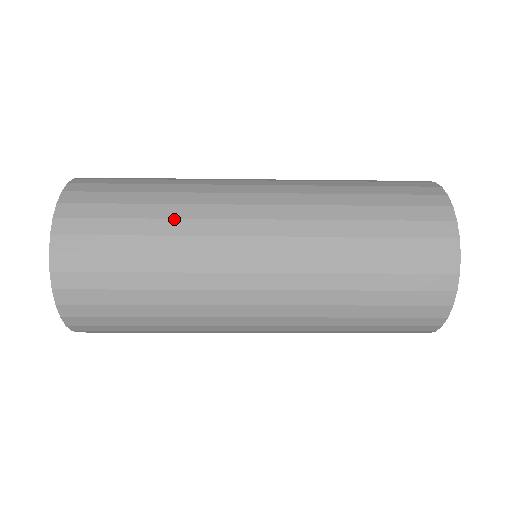
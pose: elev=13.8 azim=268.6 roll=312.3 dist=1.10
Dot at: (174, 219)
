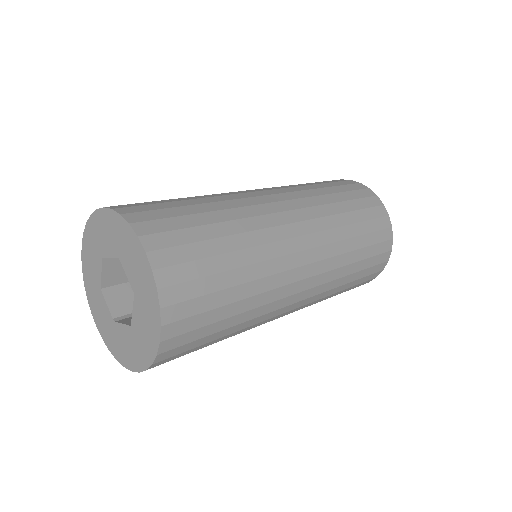
Dot at: (243, 233)
